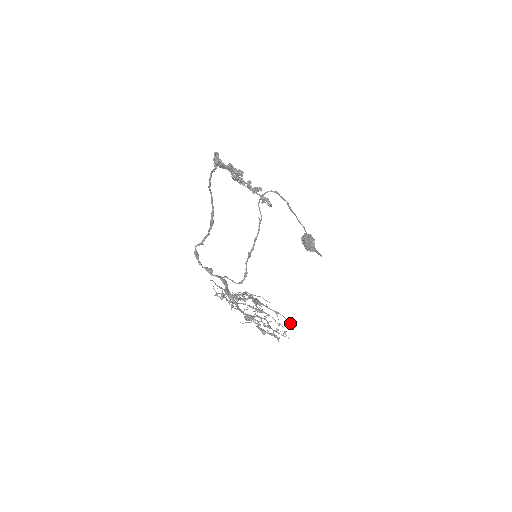
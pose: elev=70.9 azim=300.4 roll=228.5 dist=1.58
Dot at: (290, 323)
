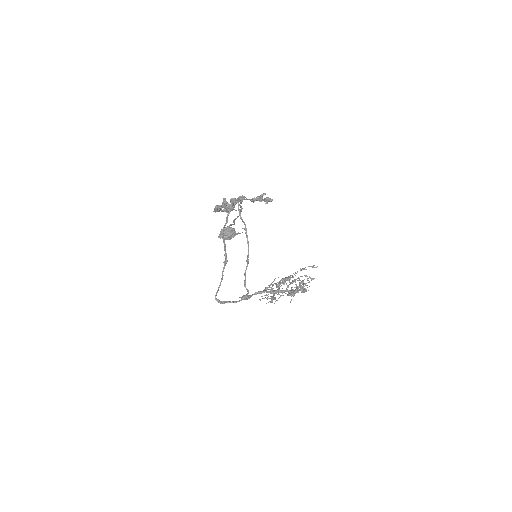
Dot at: (313, 266)
